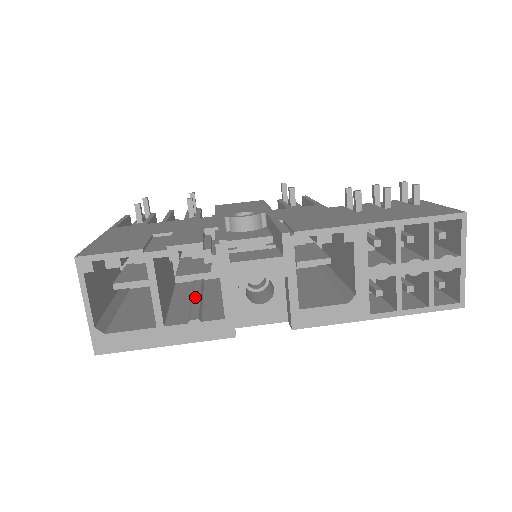
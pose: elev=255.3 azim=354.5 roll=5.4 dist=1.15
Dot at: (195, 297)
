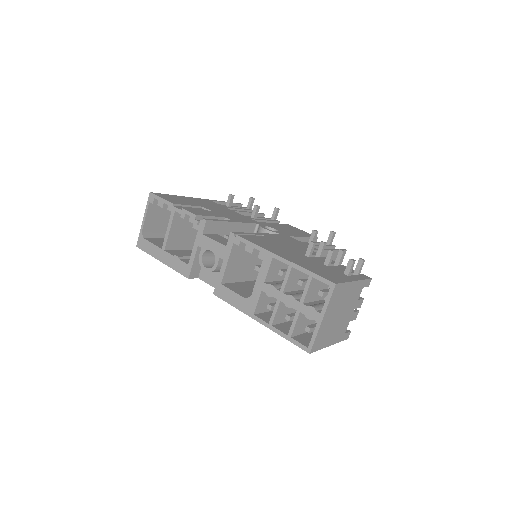
Dot at: occluded
